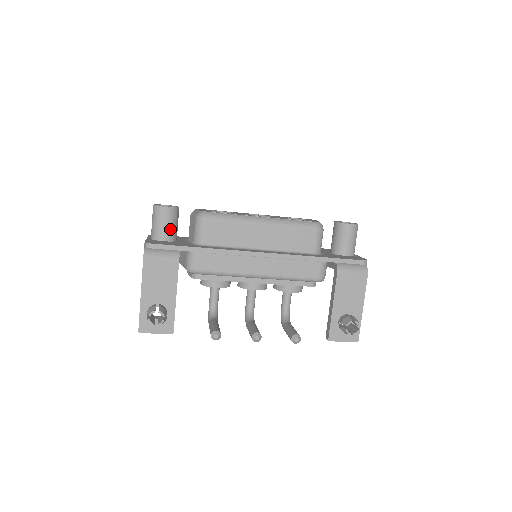
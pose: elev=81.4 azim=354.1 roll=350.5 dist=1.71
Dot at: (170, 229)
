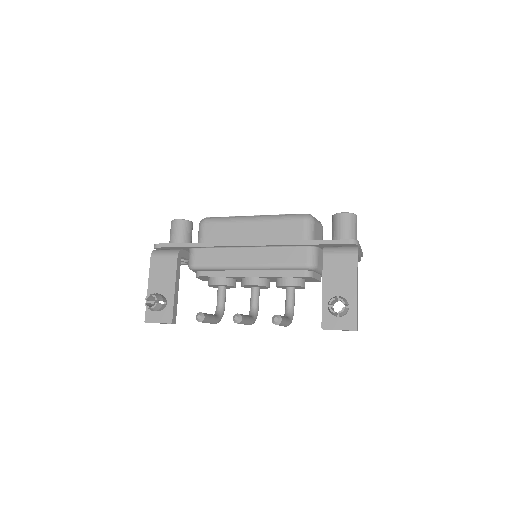
Dot at: (181, 237)
